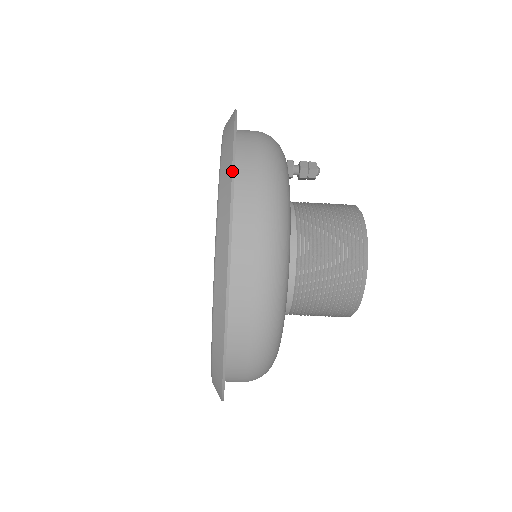
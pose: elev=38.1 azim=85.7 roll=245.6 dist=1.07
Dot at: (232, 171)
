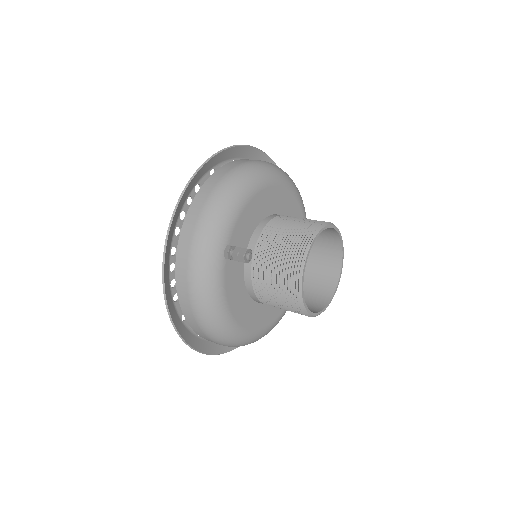
Dot at: occluded
